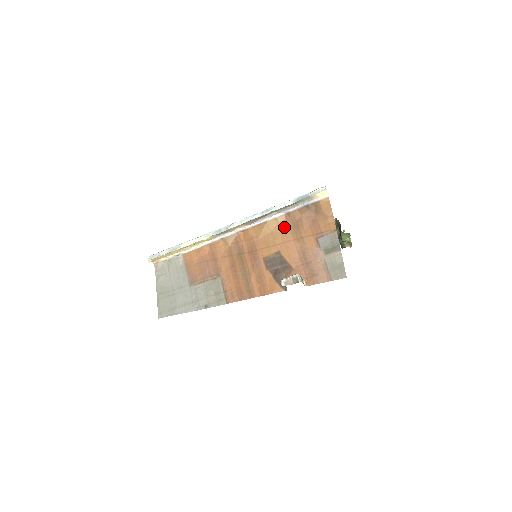
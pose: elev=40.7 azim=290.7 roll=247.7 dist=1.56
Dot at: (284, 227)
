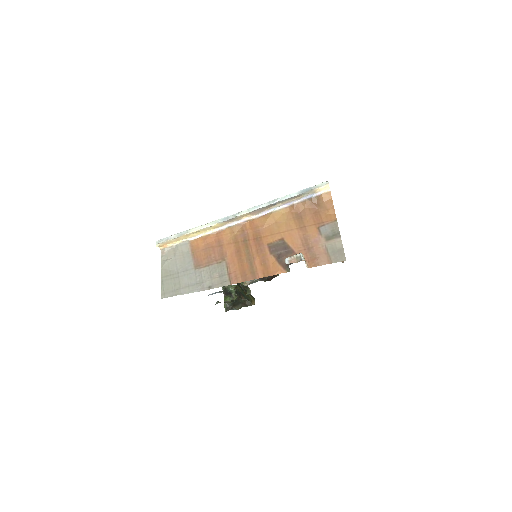
Dot at: (288, 217)
